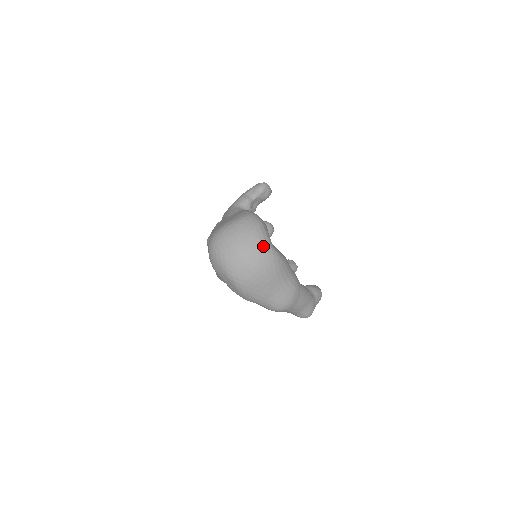
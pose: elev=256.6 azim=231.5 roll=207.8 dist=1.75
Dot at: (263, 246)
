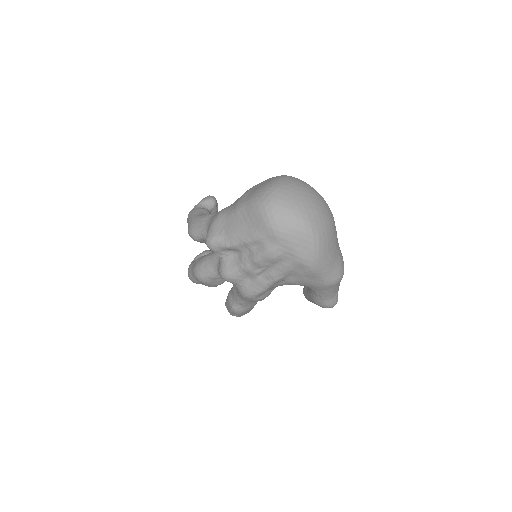
Dot at: (321, 196)
